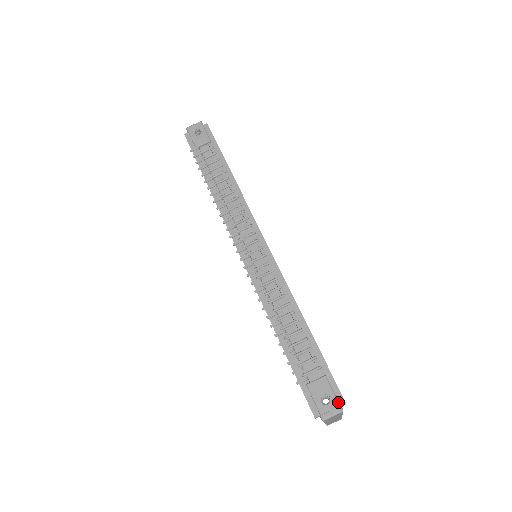
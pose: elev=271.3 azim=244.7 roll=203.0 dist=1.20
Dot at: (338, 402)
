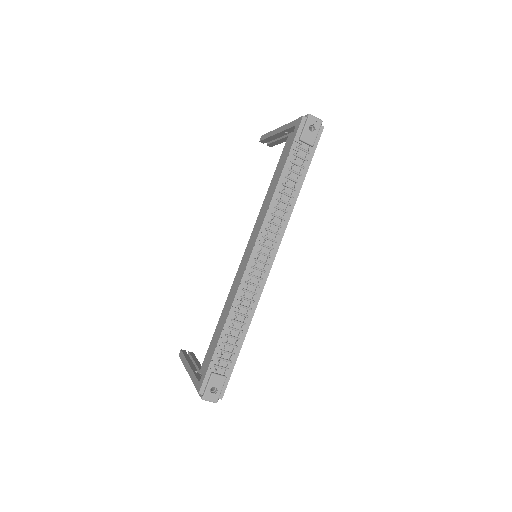
Dot at: (219, 397)
